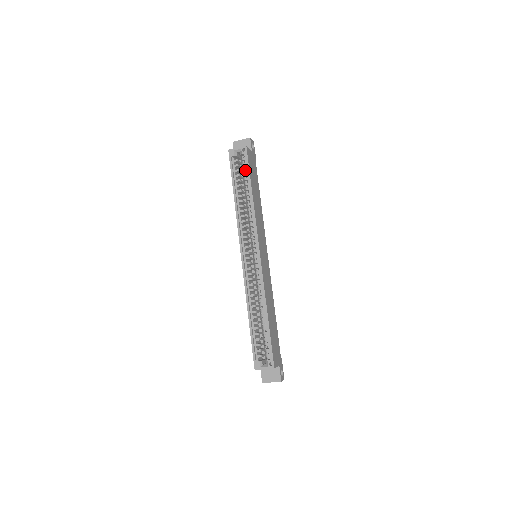
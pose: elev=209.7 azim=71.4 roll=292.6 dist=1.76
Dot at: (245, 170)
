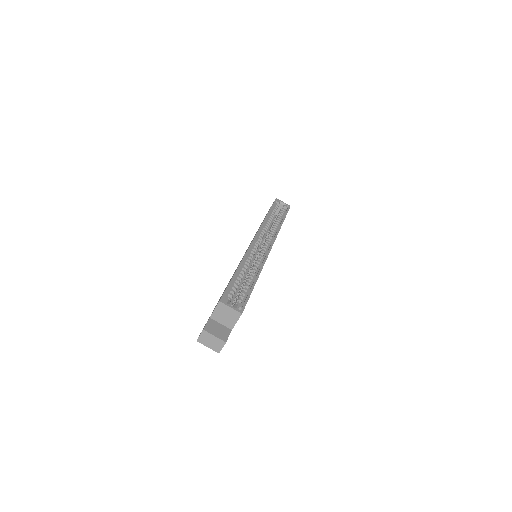
Dot at: occluded
